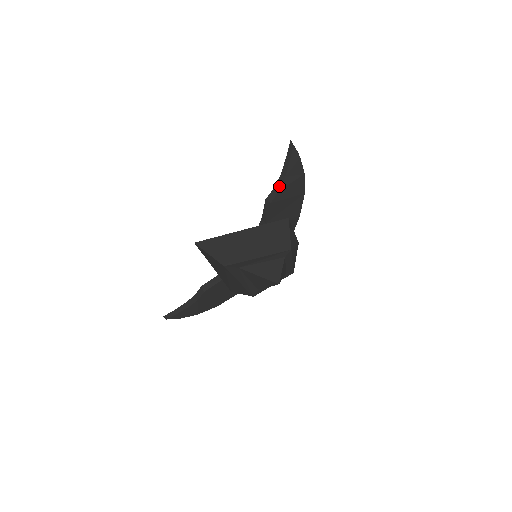
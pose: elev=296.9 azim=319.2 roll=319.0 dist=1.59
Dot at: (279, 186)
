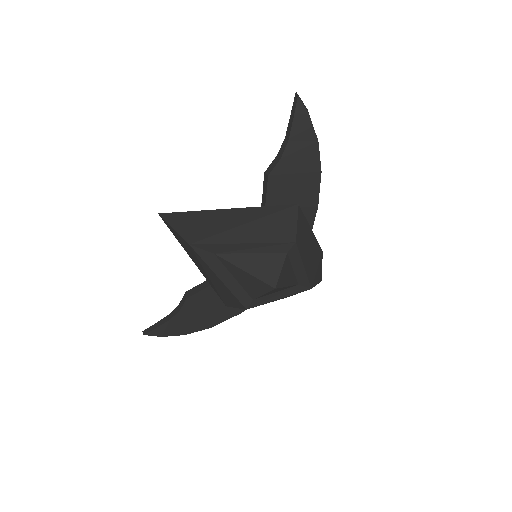
Dot at: (281, 153)
